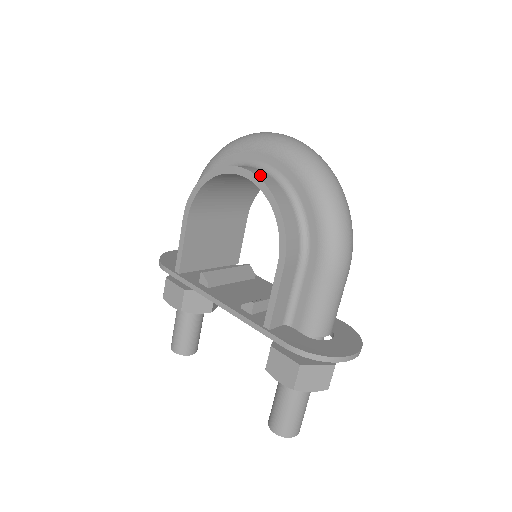
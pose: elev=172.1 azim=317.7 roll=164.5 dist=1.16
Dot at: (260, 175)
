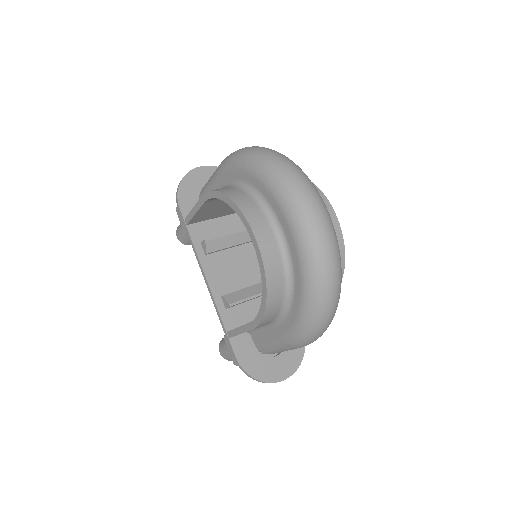
Dot at: (268, 257)
